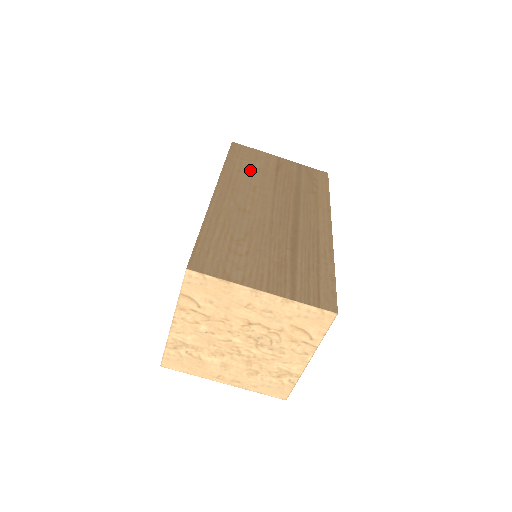
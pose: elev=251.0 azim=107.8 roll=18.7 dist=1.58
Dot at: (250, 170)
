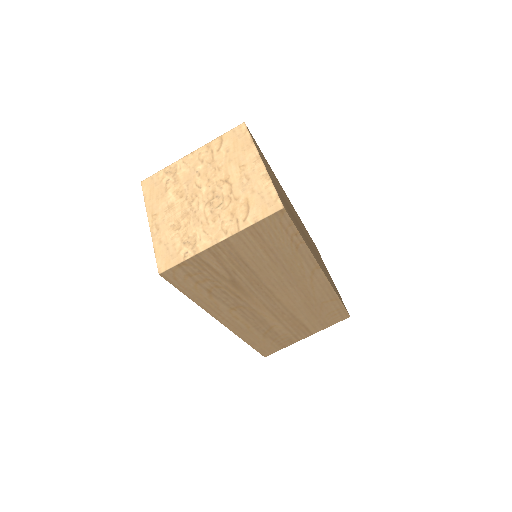
Dot at: occluded
